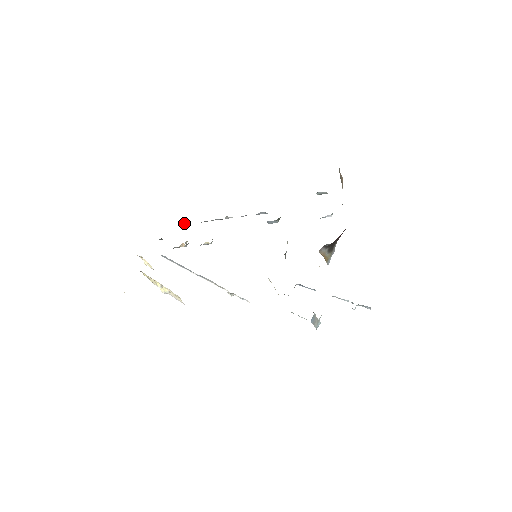
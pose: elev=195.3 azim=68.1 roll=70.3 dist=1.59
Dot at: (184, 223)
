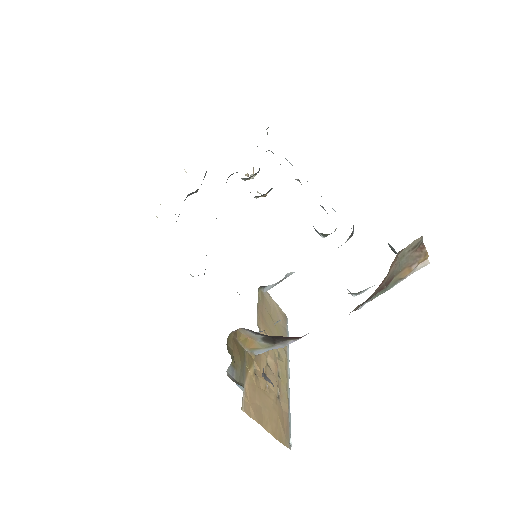
Dot at: (271, 151)
